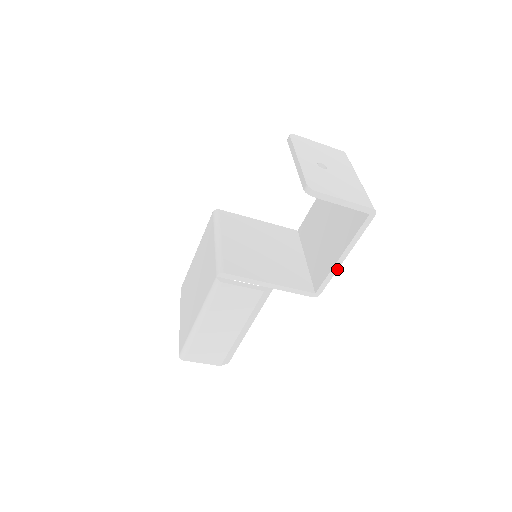
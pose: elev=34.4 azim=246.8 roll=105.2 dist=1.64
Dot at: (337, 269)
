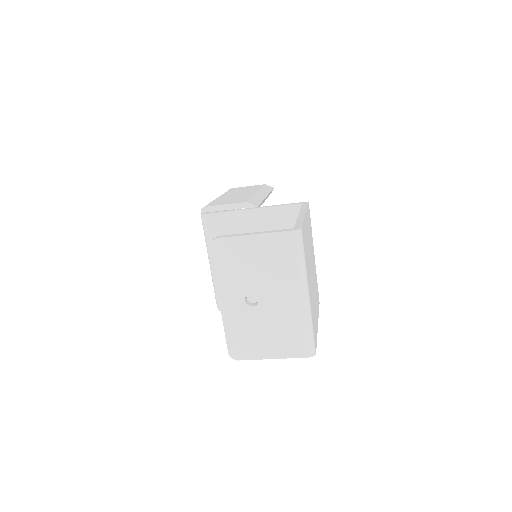
Dot at: (318, 317)
